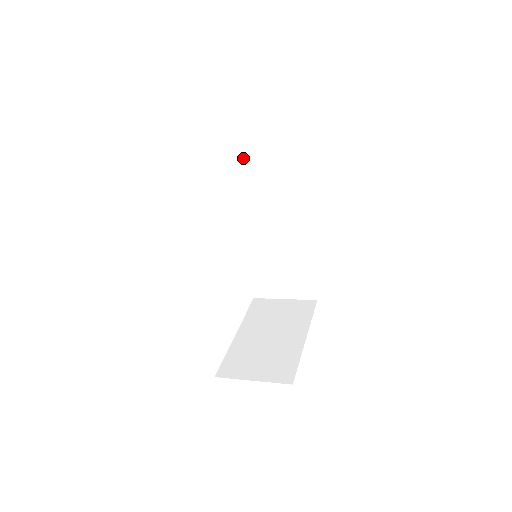
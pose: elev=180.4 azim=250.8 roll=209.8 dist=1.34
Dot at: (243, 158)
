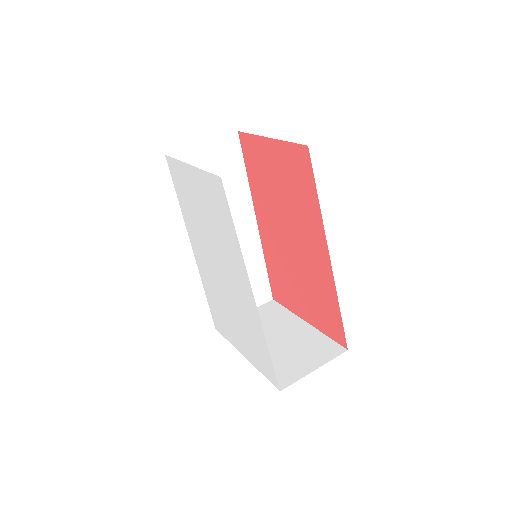
Dot at: occluded
